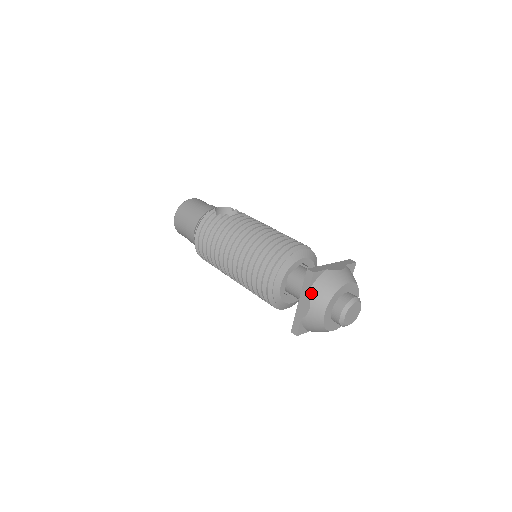
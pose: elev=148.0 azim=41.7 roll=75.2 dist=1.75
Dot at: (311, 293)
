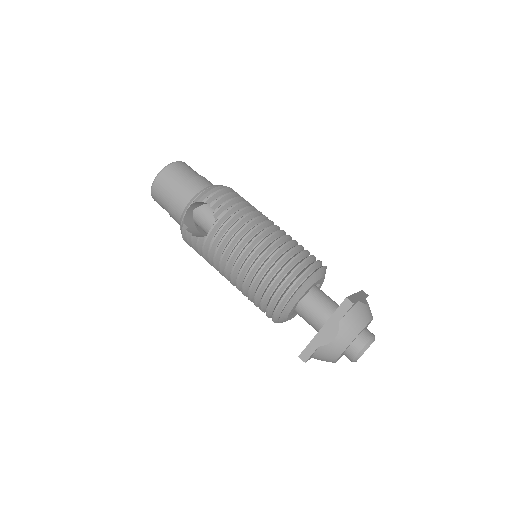
Dot at: occluded
